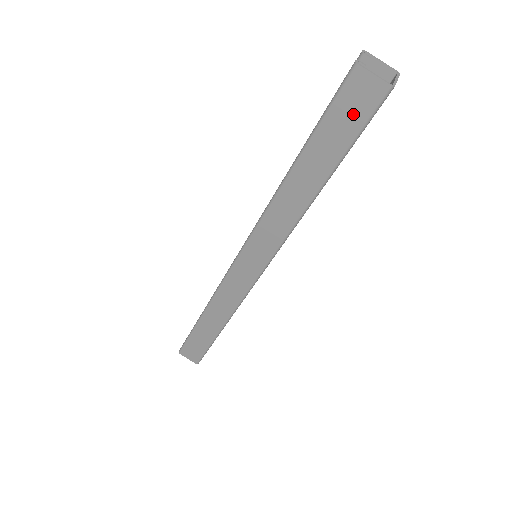
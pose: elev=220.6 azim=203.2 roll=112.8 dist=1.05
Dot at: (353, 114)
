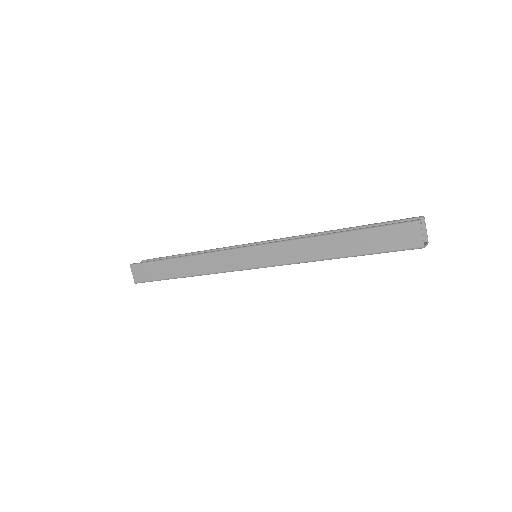
Dot at: (394, 240)
